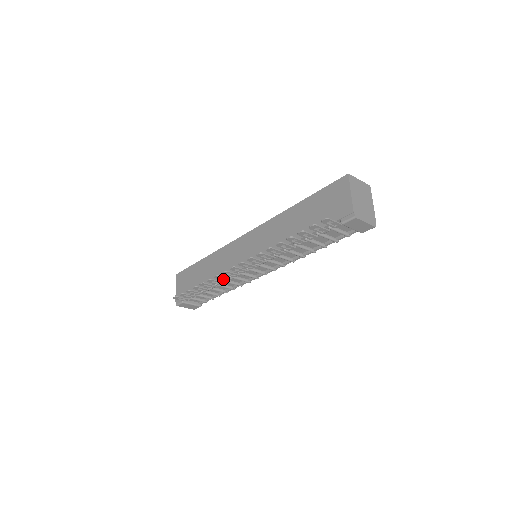
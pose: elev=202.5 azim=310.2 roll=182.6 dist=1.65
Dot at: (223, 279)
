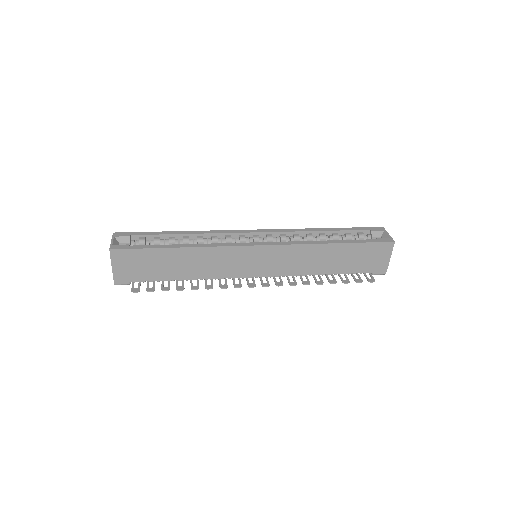
Dot at: occluded
